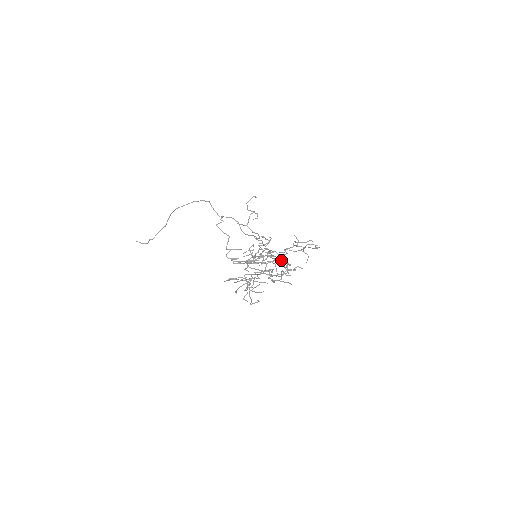
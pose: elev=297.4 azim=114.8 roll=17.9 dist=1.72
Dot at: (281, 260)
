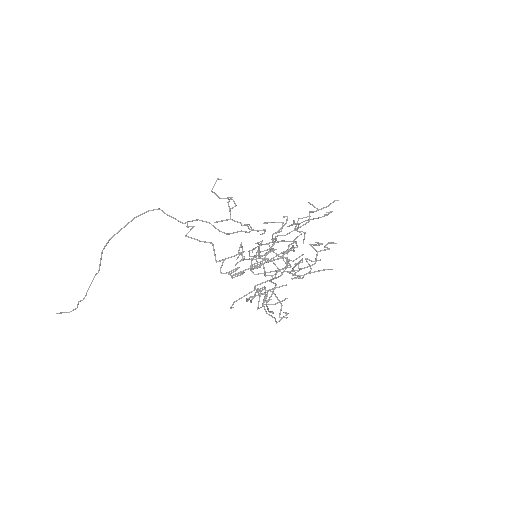
Dot at: (297, 246)
